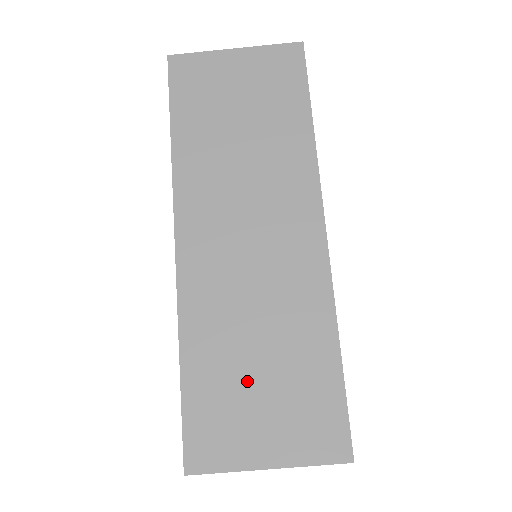
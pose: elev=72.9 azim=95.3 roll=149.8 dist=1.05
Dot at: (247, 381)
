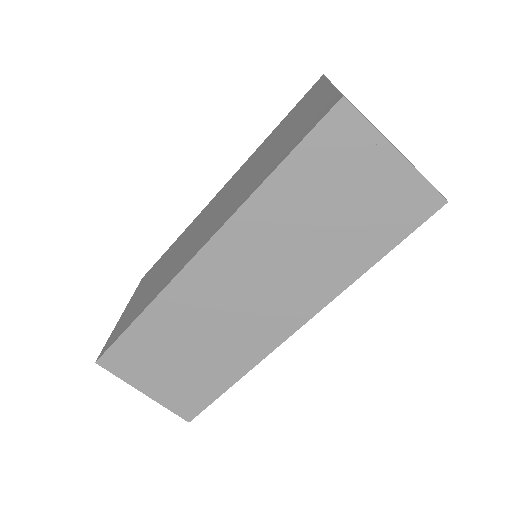
Dot at: (170, 355)
